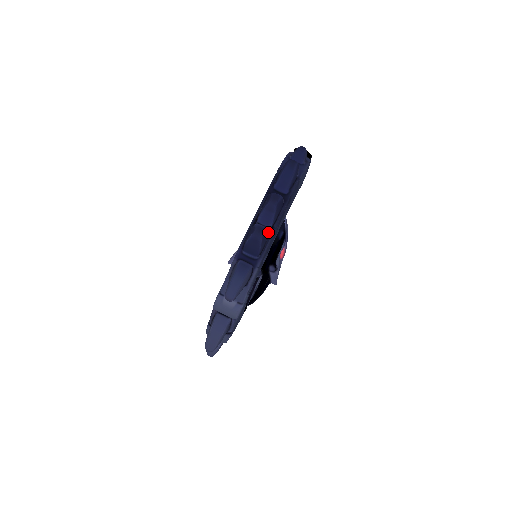
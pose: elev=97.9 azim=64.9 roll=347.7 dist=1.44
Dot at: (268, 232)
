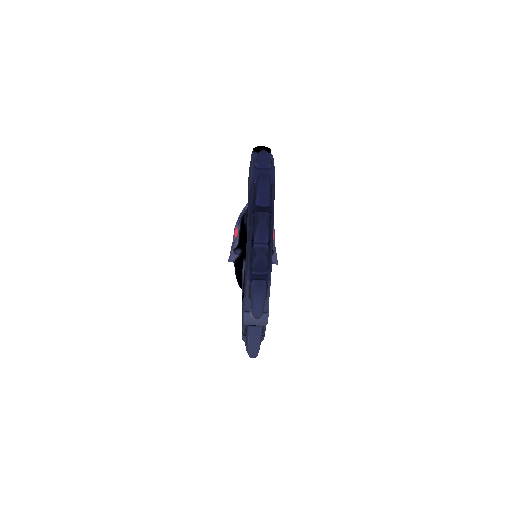
Dot at: (268, 249)
